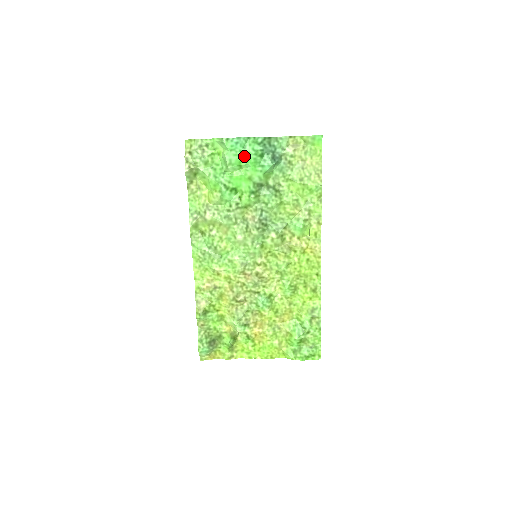
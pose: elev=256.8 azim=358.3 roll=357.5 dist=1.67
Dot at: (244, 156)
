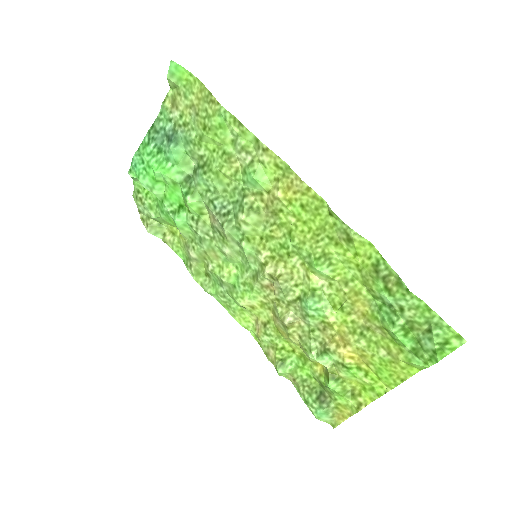
Dot at: (148, 170)
